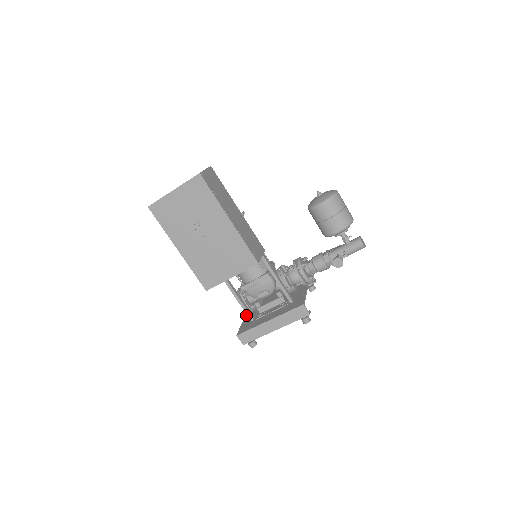
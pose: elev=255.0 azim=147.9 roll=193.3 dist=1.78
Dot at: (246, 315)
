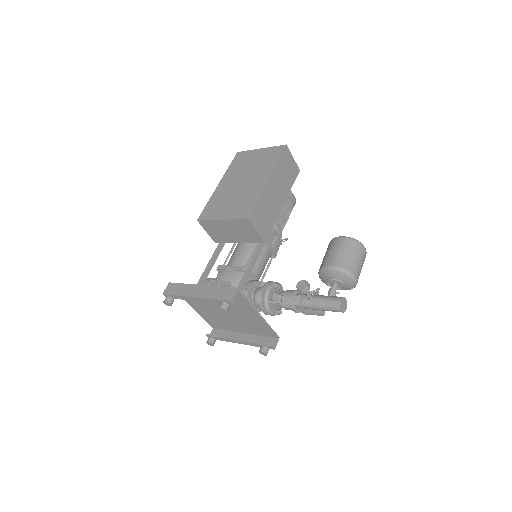
Dot at: occluded
